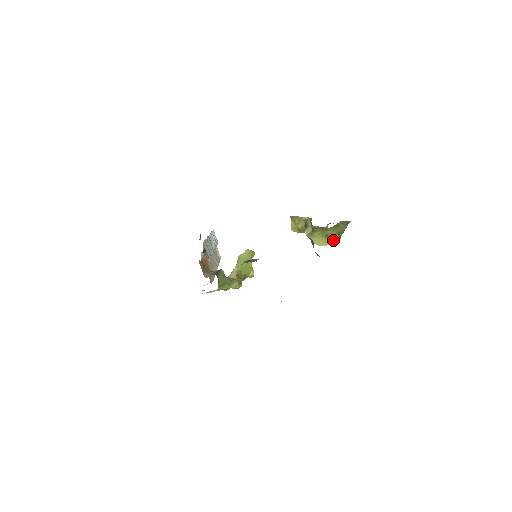
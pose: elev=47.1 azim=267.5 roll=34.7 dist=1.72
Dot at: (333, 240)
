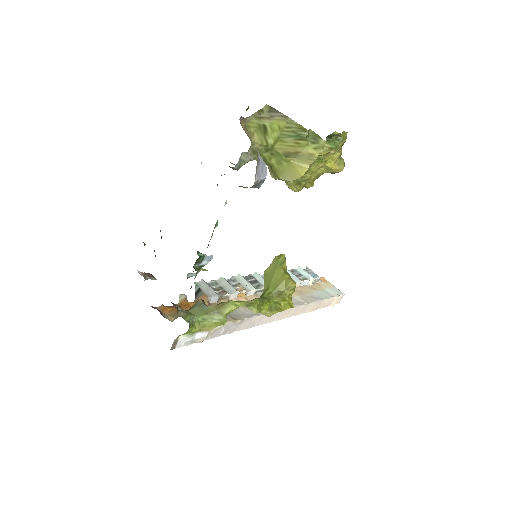
Dot at: (309, 153)
